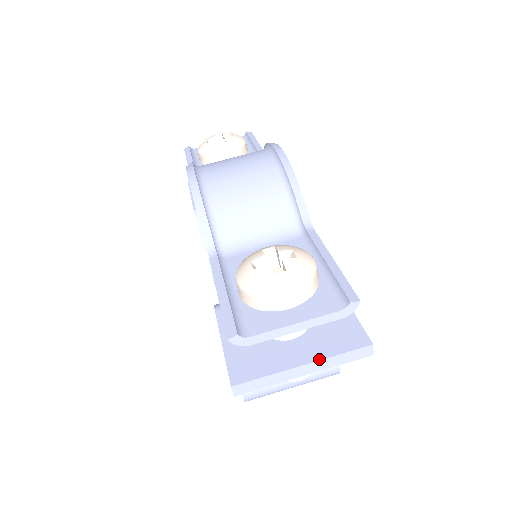
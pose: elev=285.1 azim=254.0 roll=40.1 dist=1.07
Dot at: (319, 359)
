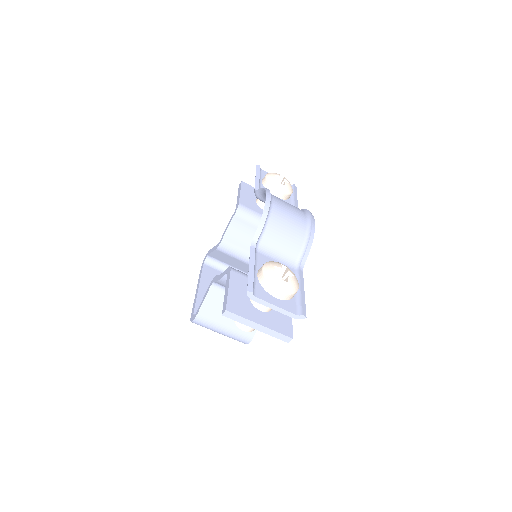
Dot at: (268, 327)
